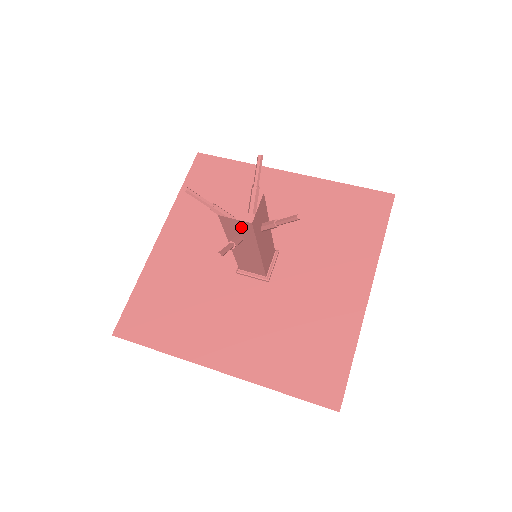
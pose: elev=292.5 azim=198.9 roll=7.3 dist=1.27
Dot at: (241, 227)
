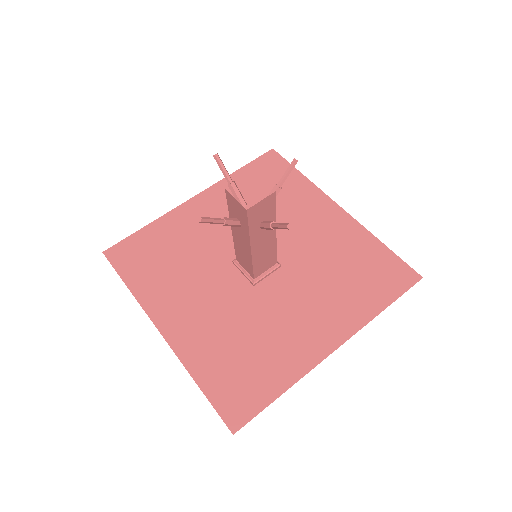
Dot at: (265, 207)
